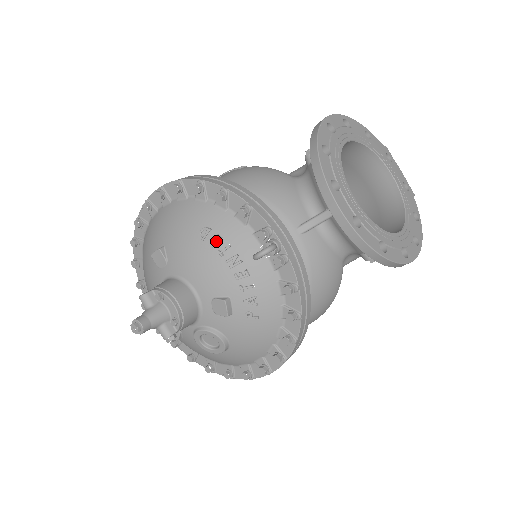
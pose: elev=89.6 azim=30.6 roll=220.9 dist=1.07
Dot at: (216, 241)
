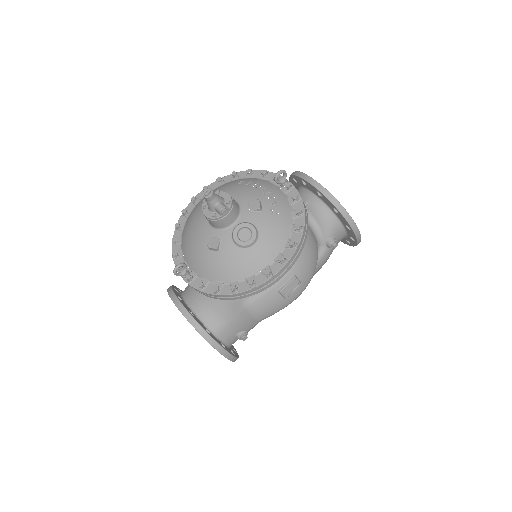
Dot at: (249, 182)
